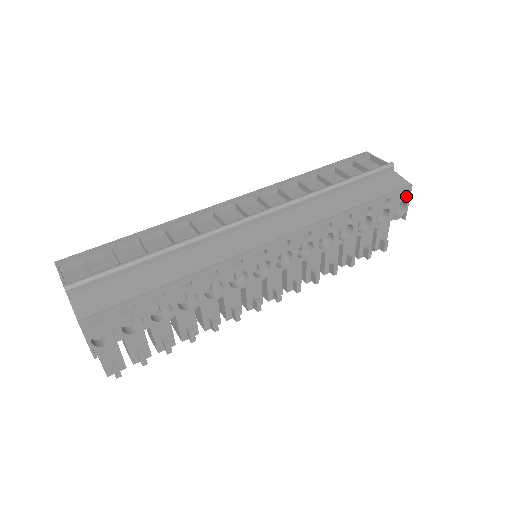
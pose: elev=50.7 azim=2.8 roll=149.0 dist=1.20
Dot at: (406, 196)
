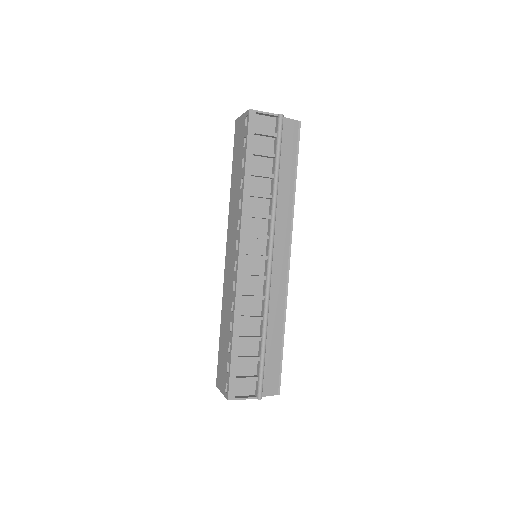
Dot at: occluded
